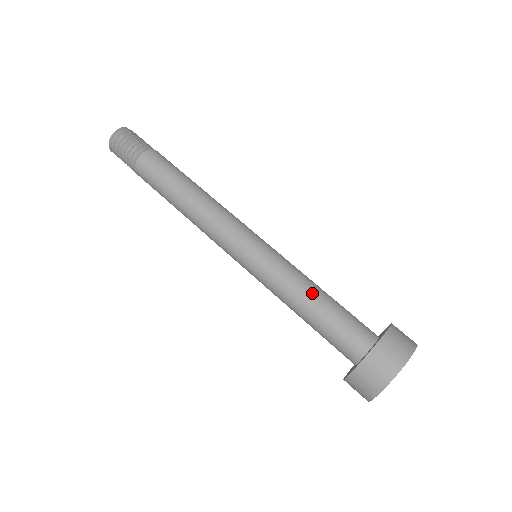
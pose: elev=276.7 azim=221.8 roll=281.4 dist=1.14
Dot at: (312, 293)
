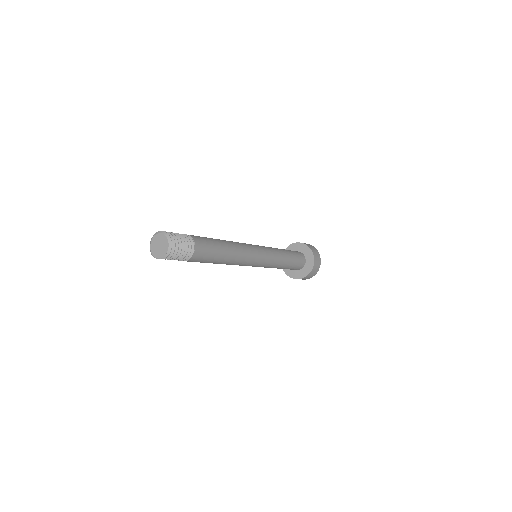
Dot at: (284, 266)
